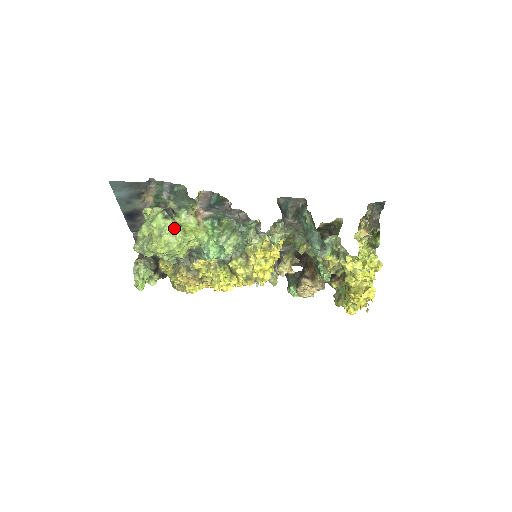
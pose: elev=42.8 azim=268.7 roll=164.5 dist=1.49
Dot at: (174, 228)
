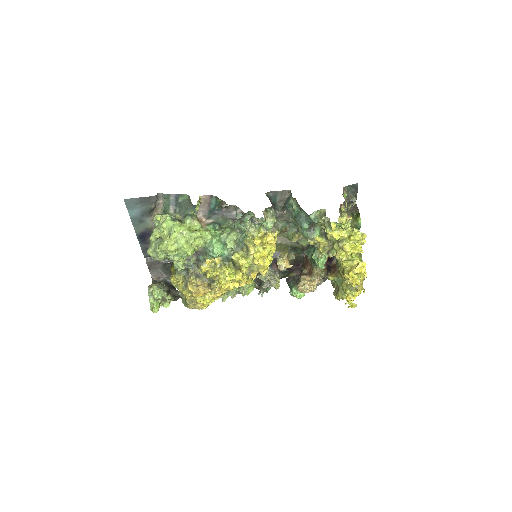
Dot at: (181, 227)
